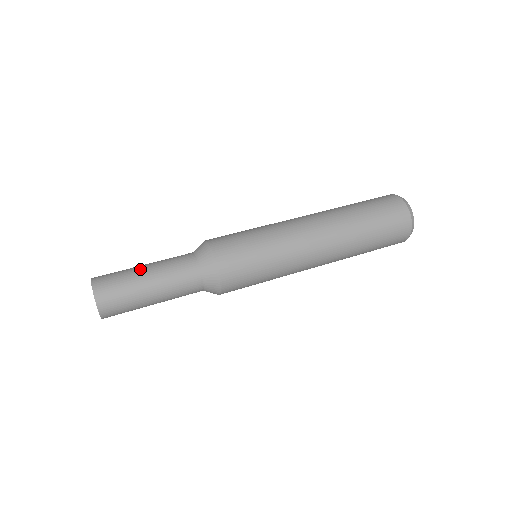
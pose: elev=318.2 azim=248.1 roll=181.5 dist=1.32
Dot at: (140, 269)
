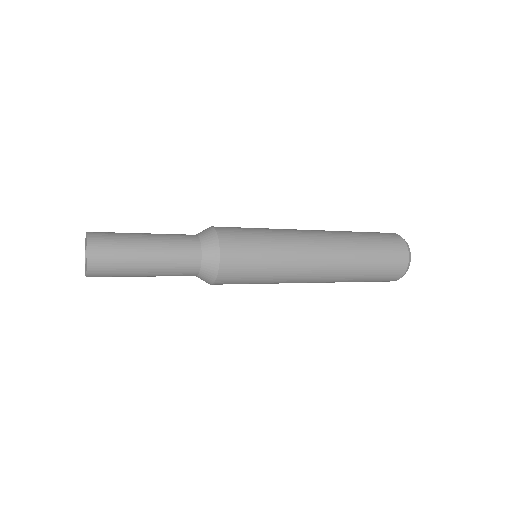
Dot at: (139, 233)
